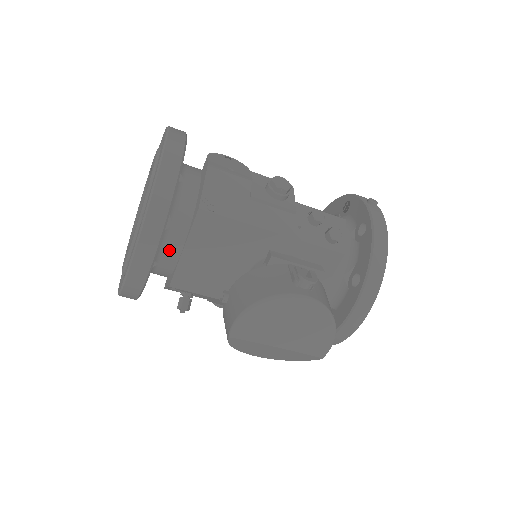
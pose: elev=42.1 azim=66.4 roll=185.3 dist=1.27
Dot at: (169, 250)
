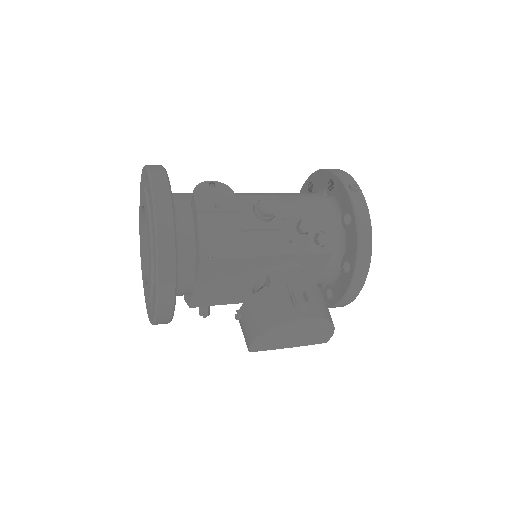
Dot at: (182, 287)
